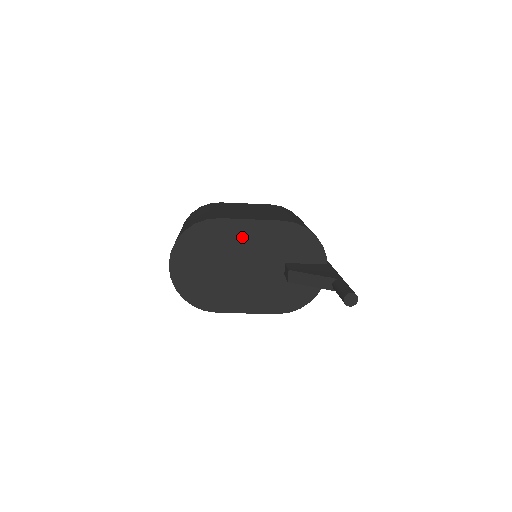
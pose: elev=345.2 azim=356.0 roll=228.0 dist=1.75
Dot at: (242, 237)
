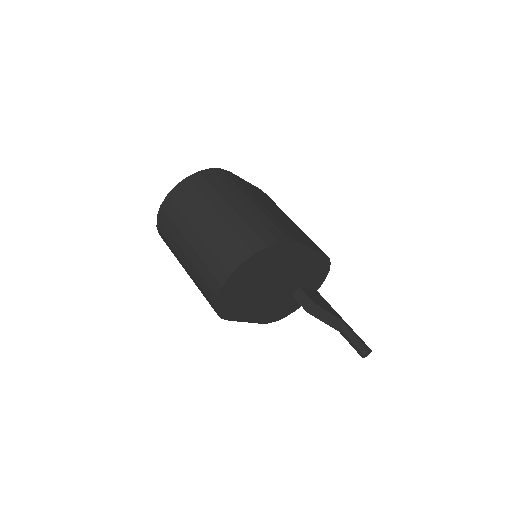
Dot at: (296, 261)
